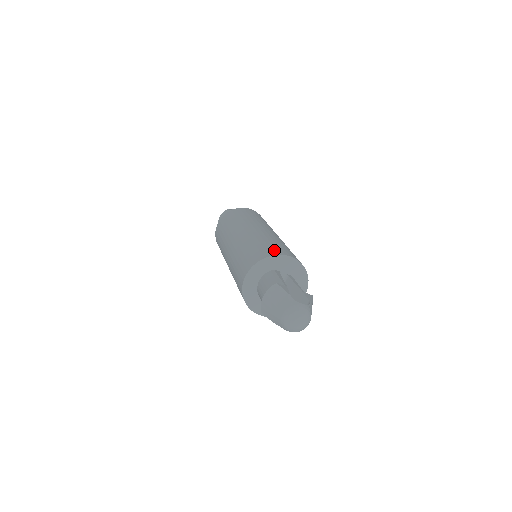
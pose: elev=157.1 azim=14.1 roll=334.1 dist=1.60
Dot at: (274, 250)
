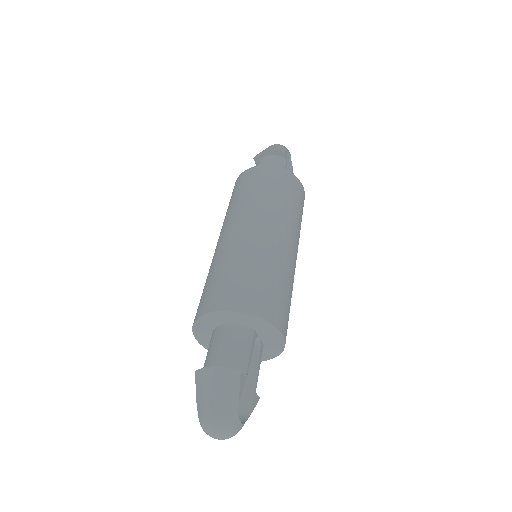
Dot at: (276, 311)
